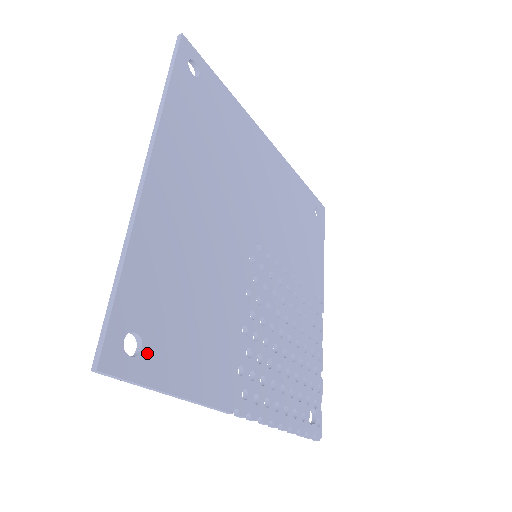
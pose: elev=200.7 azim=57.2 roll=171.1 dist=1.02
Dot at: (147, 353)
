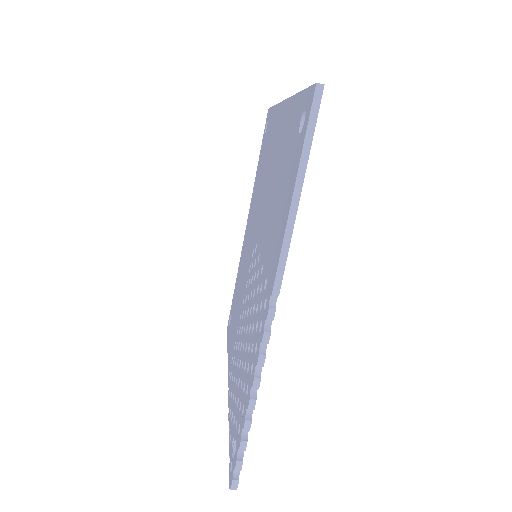
Dot at: occluded
